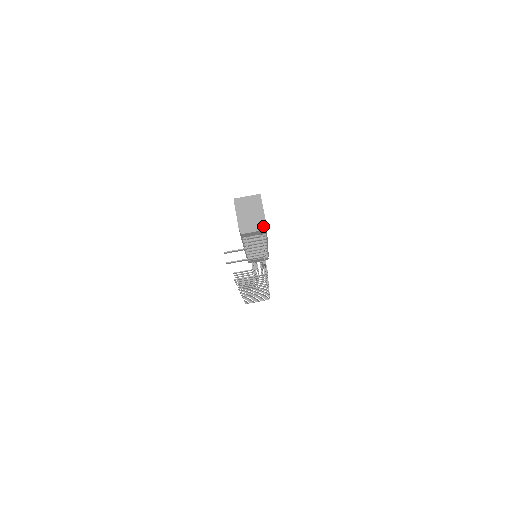
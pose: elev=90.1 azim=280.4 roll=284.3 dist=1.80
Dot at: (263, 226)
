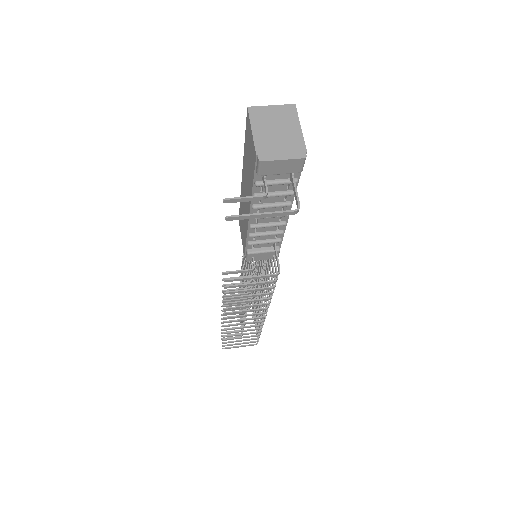
Dot at: (300, 152)
